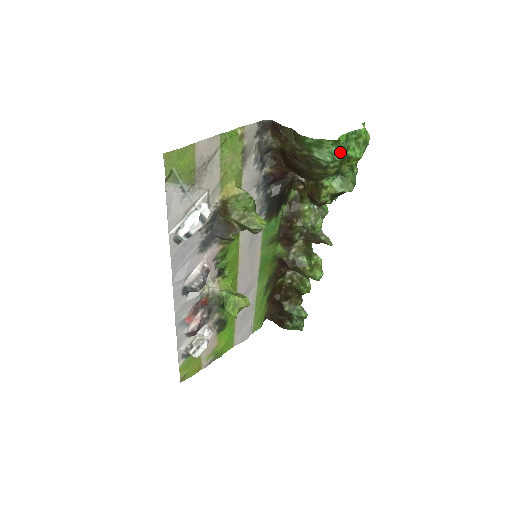
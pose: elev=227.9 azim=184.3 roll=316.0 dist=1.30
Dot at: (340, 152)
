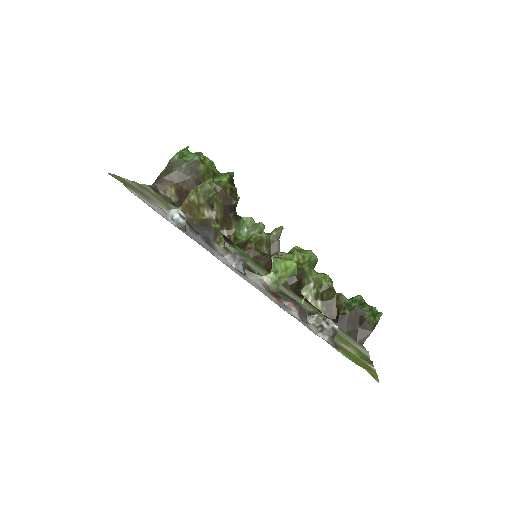
Dot at: occluded
